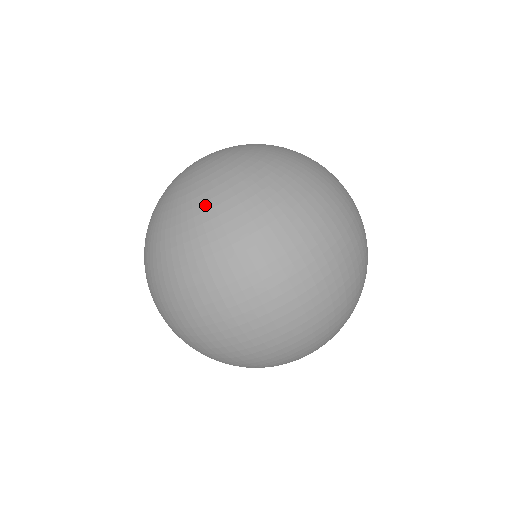
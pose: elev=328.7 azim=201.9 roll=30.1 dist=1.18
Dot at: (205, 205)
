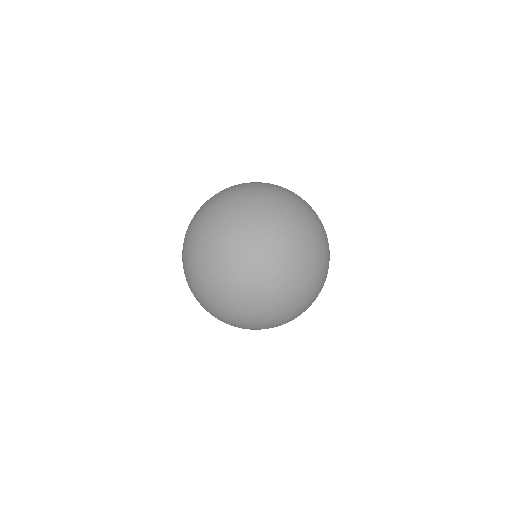
Dot at: (275, 250)
